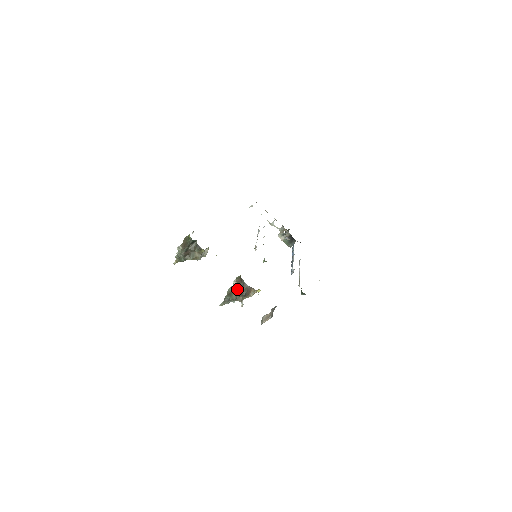
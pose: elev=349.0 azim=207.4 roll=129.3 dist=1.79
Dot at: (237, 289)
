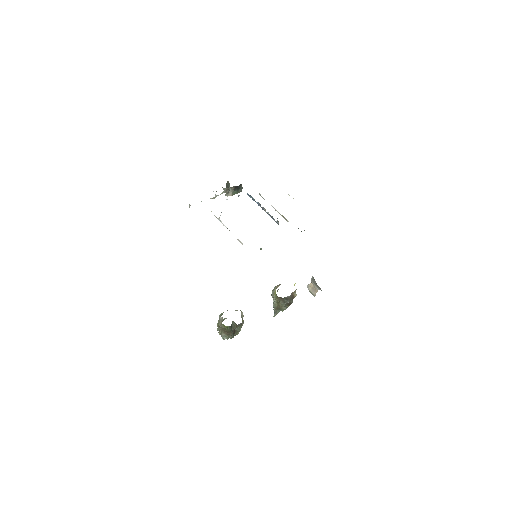
Dot at: (284, 305)
